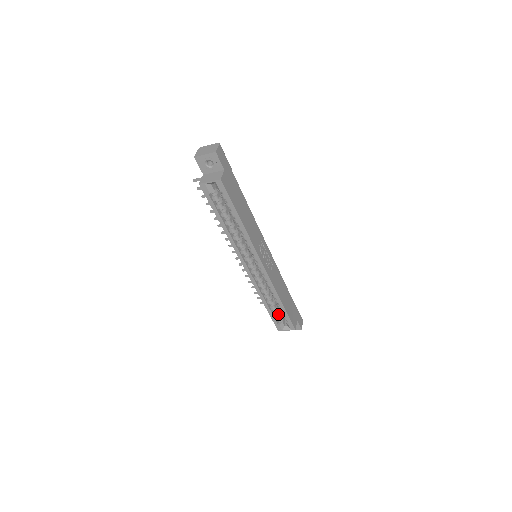
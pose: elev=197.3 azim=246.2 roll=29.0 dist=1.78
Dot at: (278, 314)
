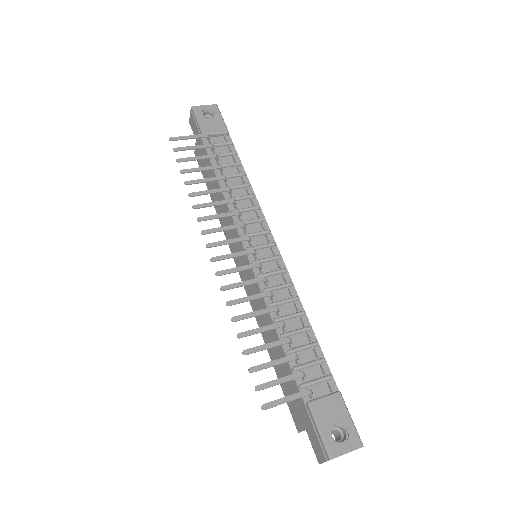
Dot at: occluded
